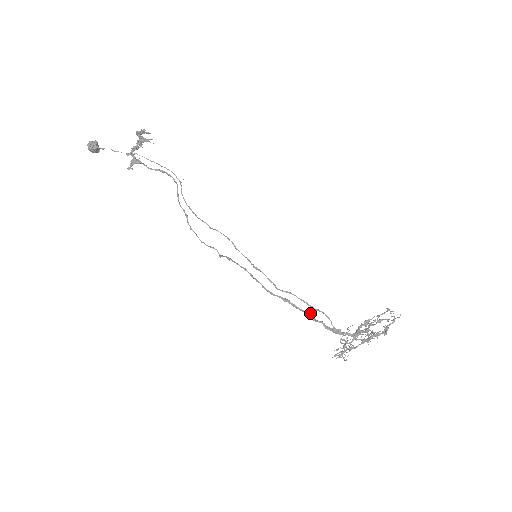
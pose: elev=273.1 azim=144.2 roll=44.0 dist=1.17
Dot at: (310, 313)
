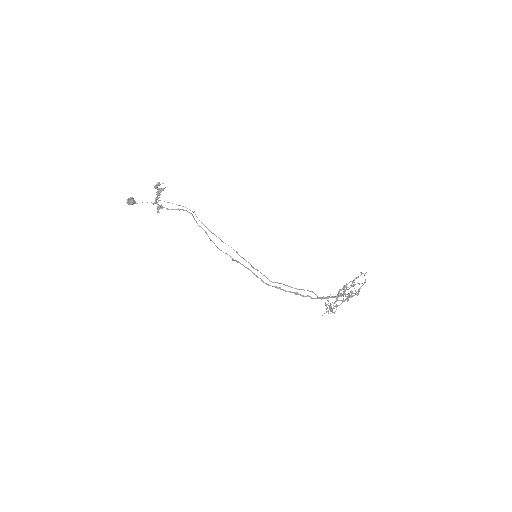
Dot at: (297, 293)
